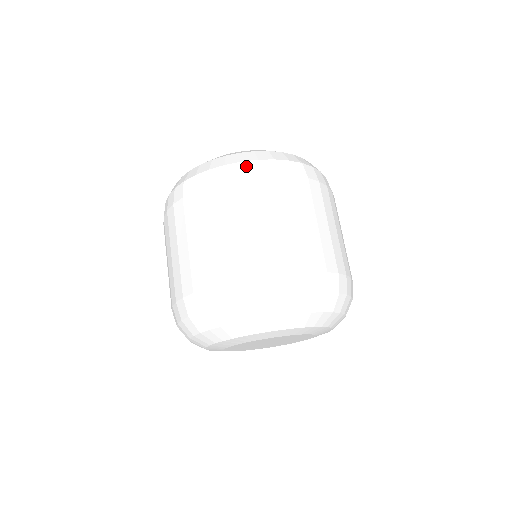
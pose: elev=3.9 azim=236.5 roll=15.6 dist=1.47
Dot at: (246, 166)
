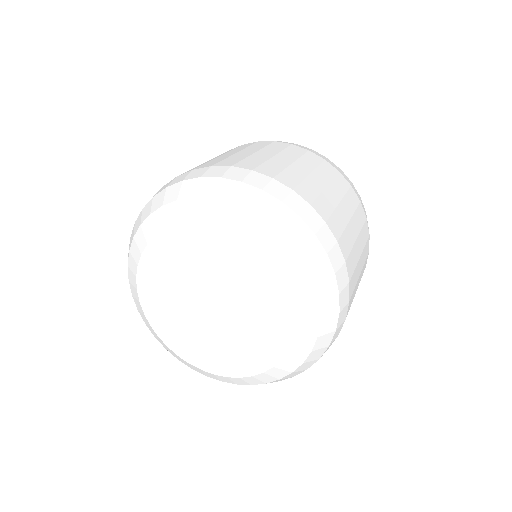
Dot at: occluded
